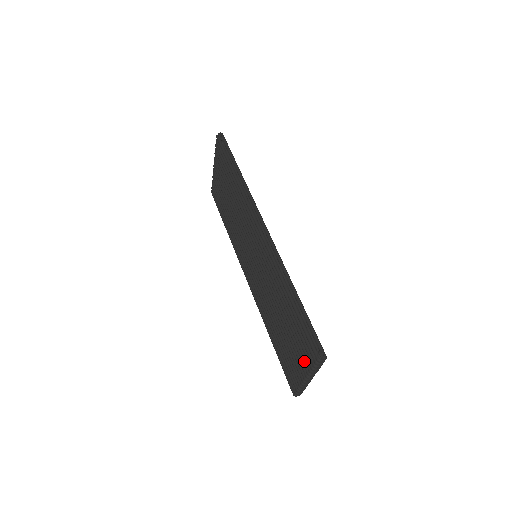
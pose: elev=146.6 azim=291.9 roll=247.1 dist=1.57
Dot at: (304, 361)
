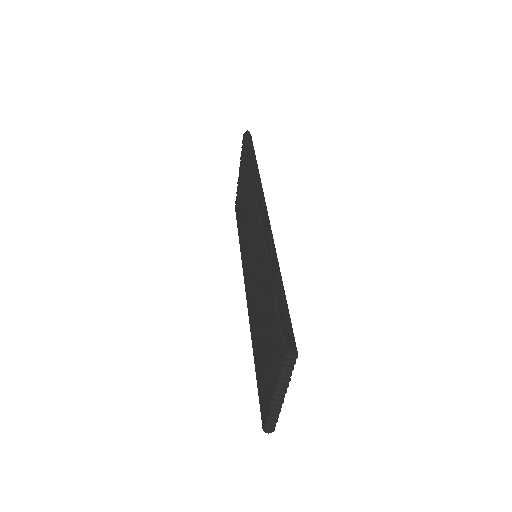
Dot at: occluded
